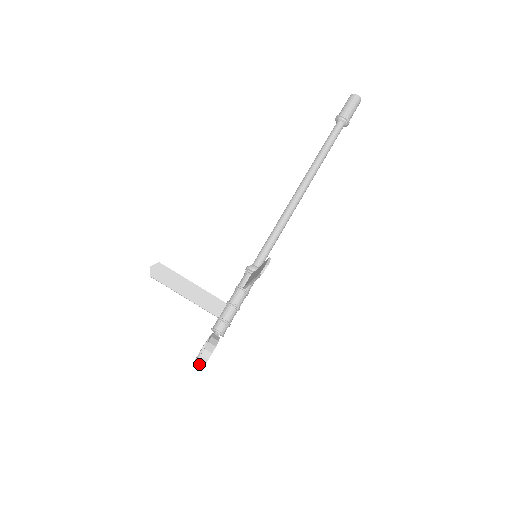
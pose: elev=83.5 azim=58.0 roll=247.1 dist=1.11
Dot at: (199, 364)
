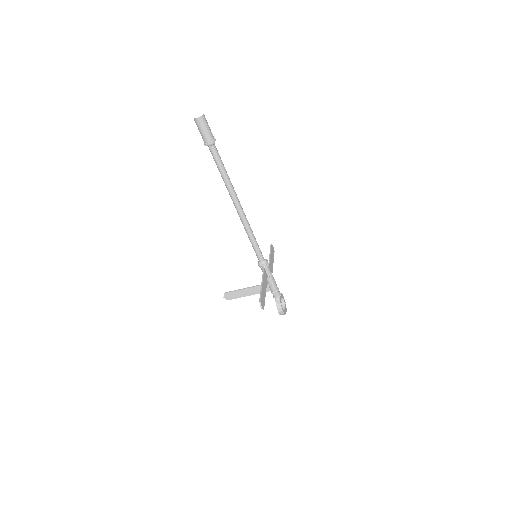
Dot at: occluded
